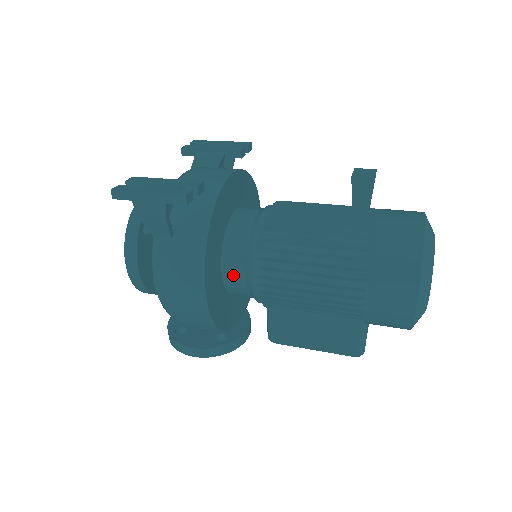
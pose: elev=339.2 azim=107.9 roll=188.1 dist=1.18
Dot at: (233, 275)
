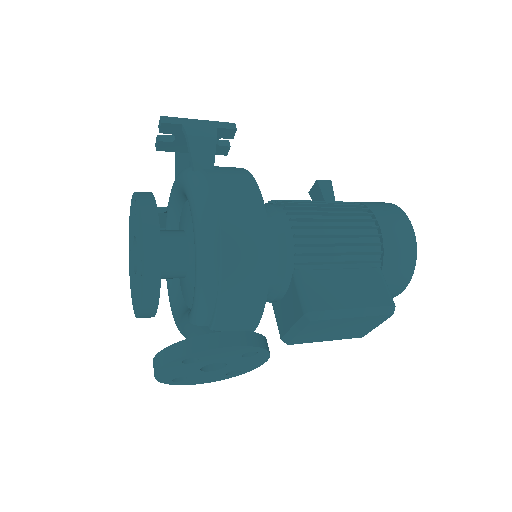
Dot at: occluded
